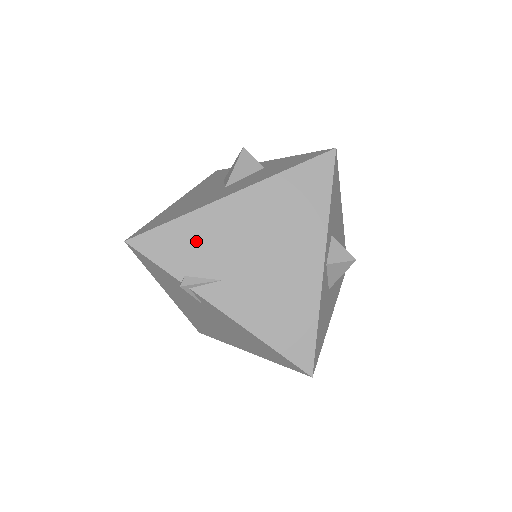
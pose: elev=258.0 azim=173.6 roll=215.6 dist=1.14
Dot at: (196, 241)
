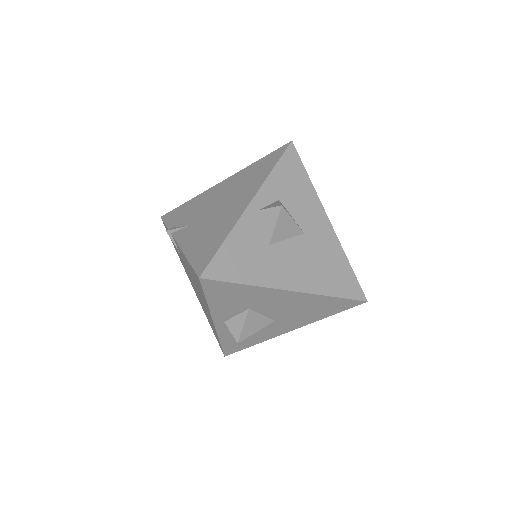
Dot at: (190, 209)
